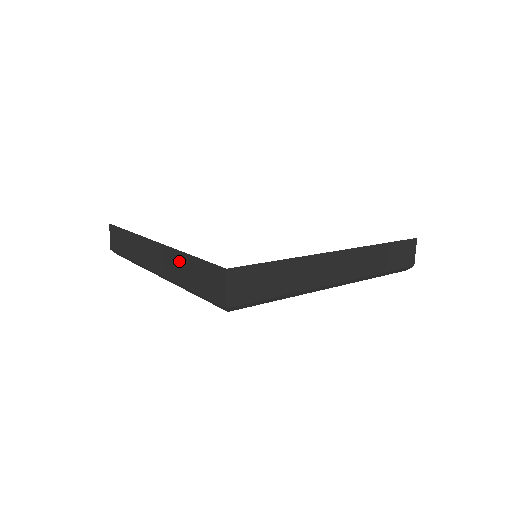
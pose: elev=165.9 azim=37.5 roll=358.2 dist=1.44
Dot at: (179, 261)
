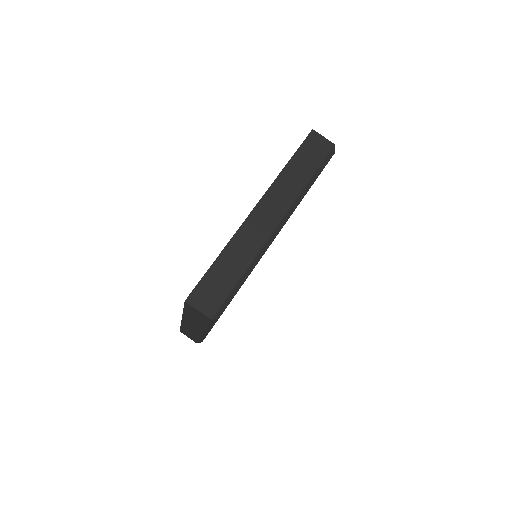
Dot at: (189, 318)
